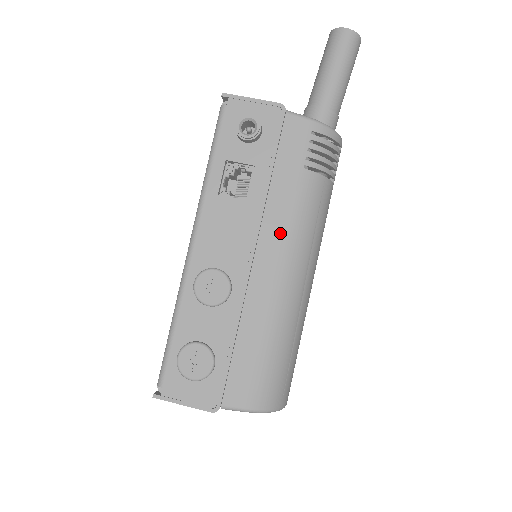
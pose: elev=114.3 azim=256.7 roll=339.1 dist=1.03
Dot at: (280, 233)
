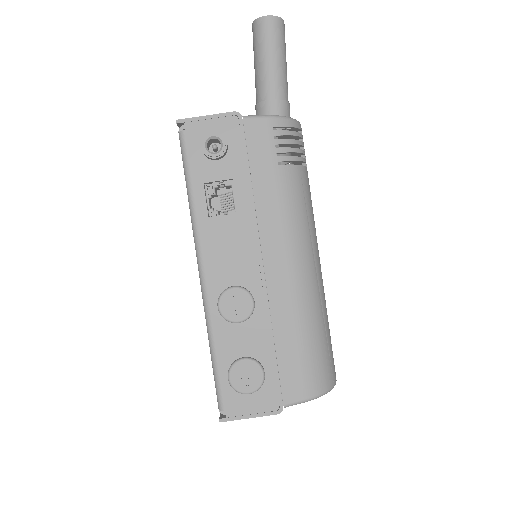
Dot at: (279, 233)
